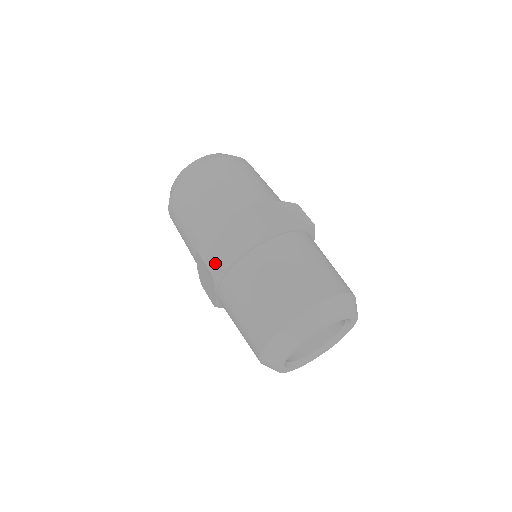
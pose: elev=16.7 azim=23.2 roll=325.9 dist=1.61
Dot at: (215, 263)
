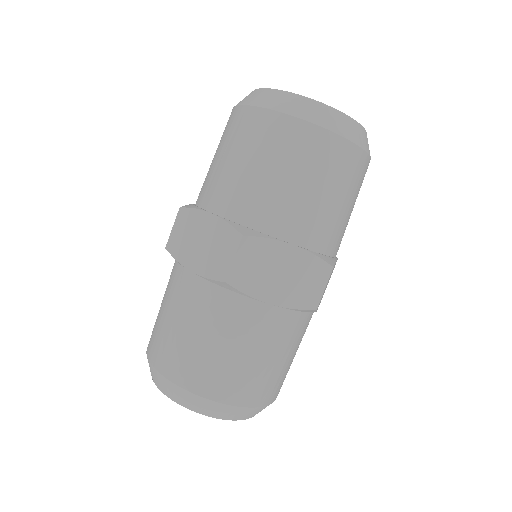
Dot at: (242, 276)
